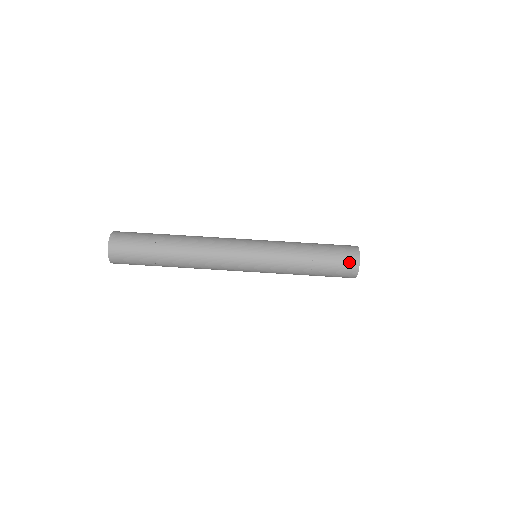
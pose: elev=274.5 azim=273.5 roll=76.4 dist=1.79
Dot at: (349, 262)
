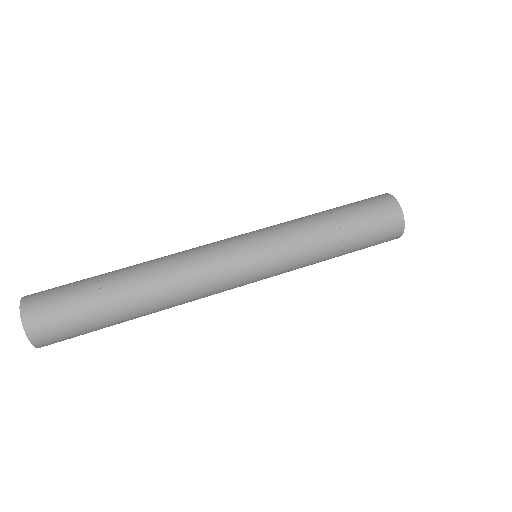
Dot at: (387, 212)
